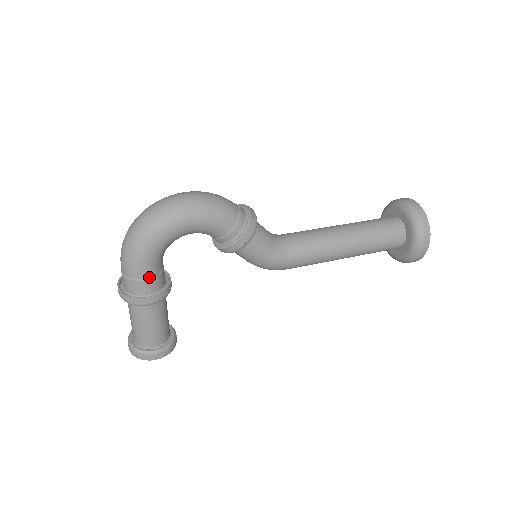
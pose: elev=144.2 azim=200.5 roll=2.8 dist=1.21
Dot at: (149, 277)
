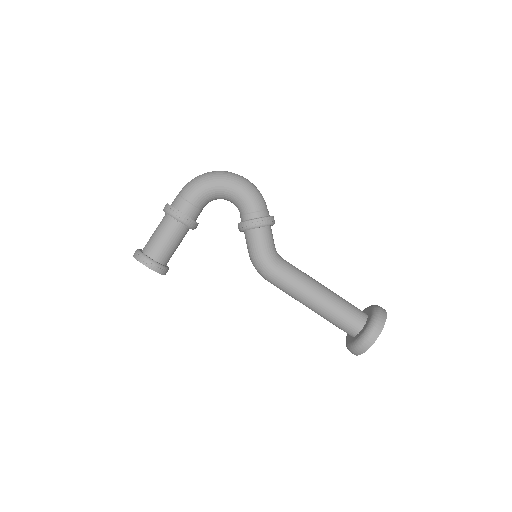
Dot at: (191, 202)
